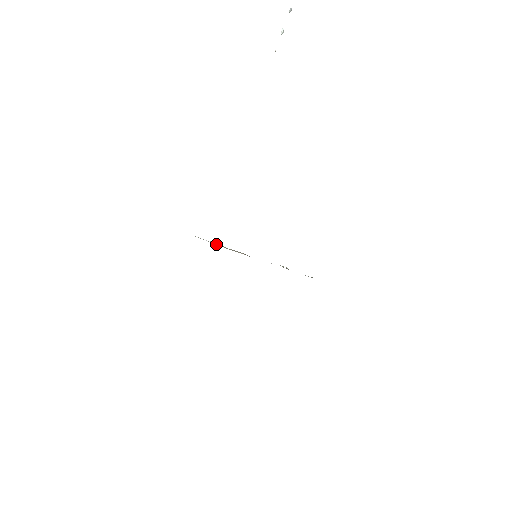
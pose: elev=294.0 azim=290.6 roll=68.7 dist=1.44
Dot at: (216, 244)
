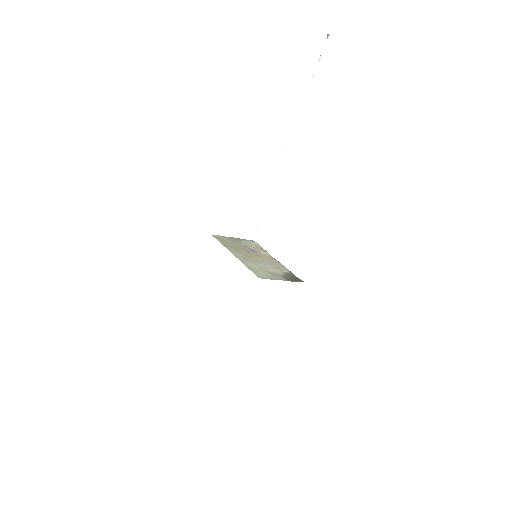
Dot at: (252, 243)
